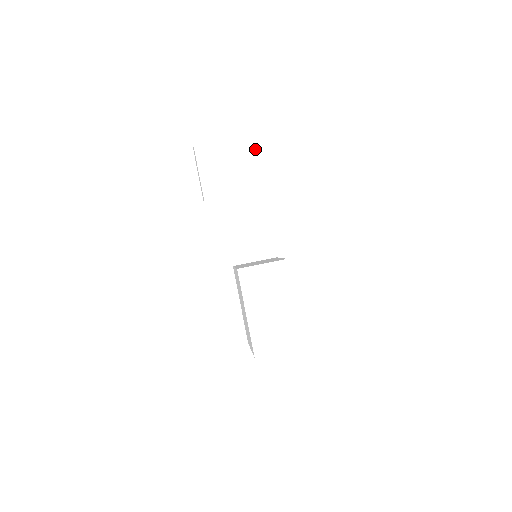
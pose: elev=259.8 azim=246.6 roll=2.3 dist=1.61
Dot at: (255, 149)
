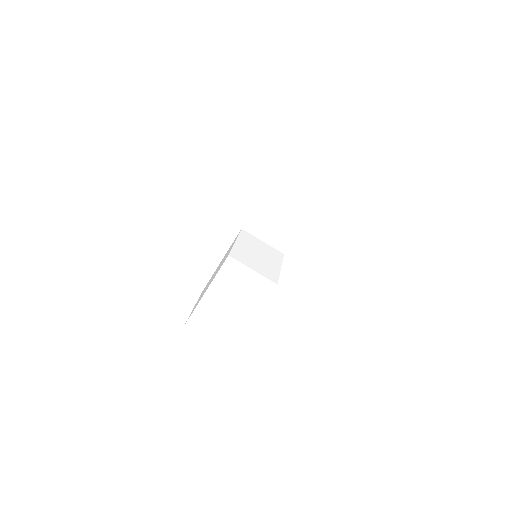
Dot at: (323, 198)
